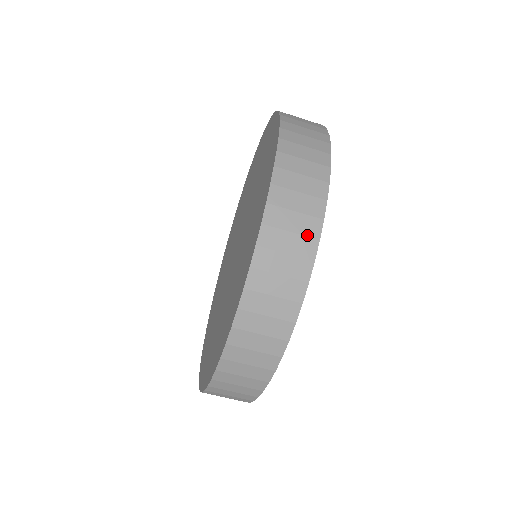
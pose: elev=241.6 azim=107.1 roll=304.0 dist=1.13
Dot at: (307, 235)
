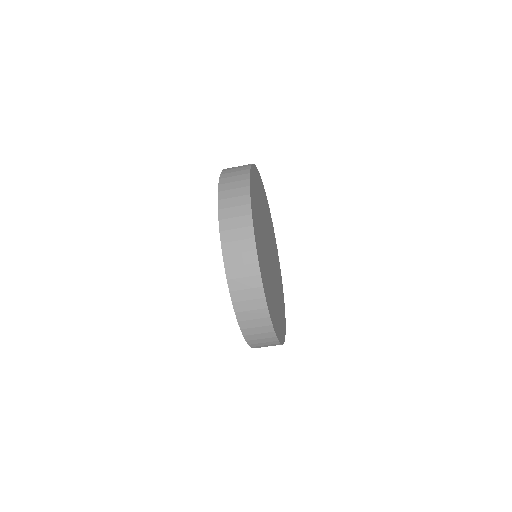
Dot at: (244, 215)
